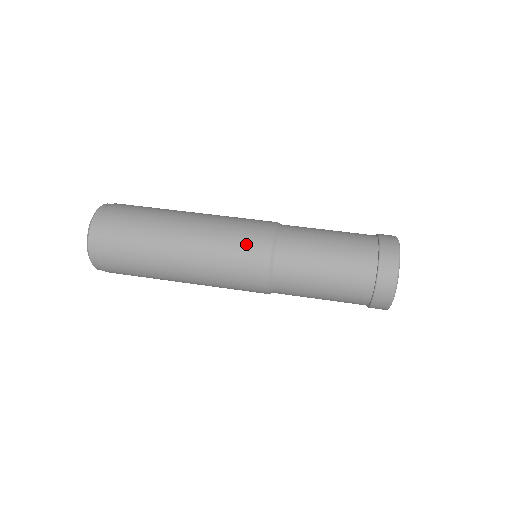
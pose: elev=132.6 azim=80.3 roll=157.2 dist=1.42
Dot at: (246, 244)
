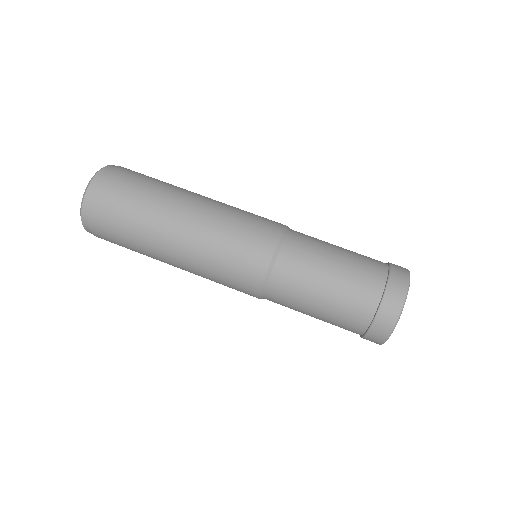
Dot at: (245, 248)
